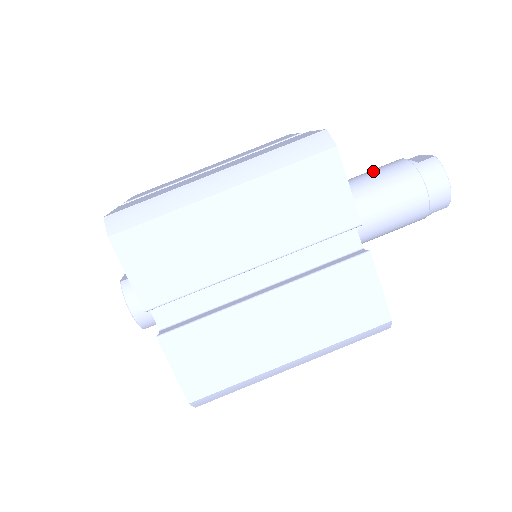
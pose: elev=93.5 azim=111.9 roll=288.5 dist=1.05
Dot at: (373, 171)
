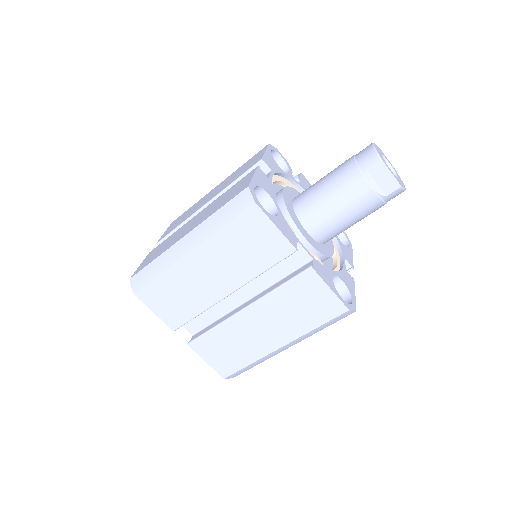
Dot at: (348, 211)
